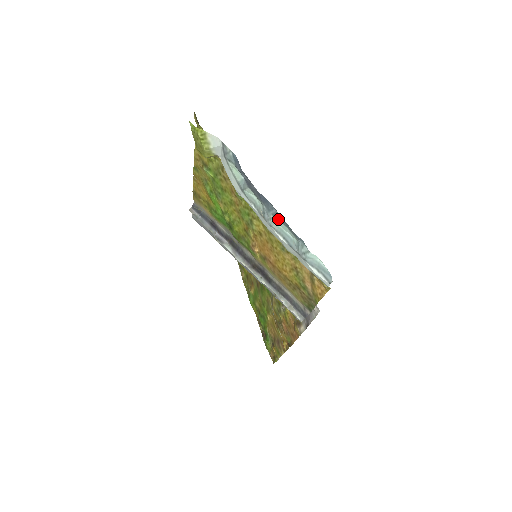
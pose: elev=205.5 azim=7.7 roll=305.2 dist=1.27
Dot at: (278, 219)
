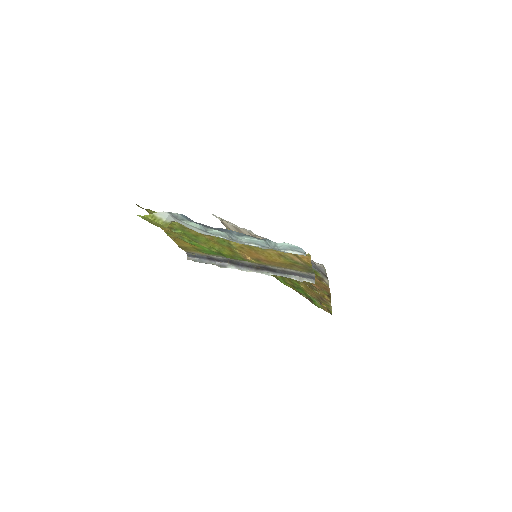
Dot at: (242, 236)
